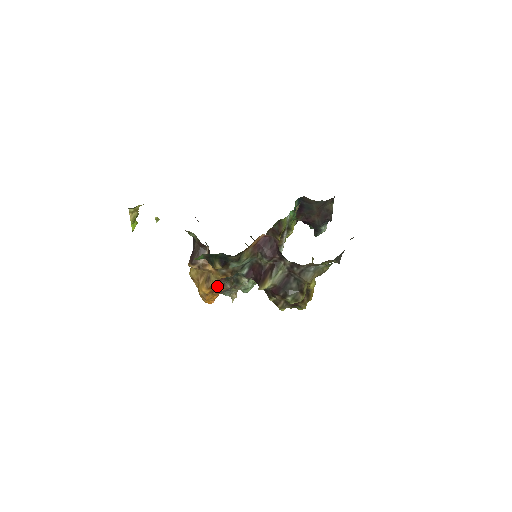
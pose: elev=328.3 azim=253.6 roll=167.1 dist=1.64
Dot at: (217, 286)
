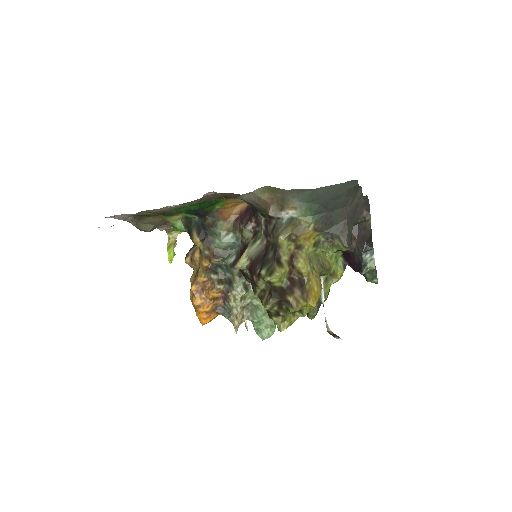
Dot at: (204, 281)
